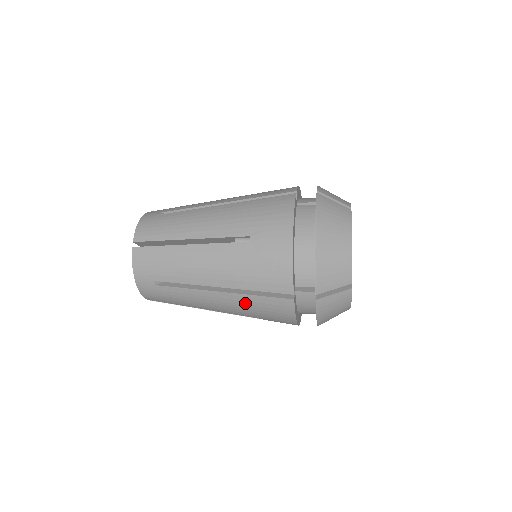
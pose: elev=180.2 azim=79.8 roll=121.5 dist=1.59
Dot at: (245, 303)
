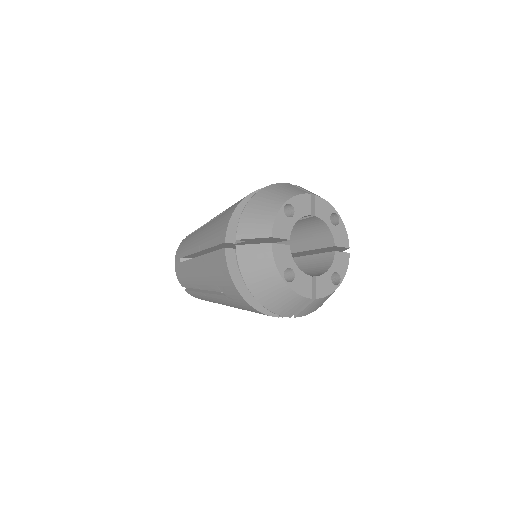
Dot at: occluded
